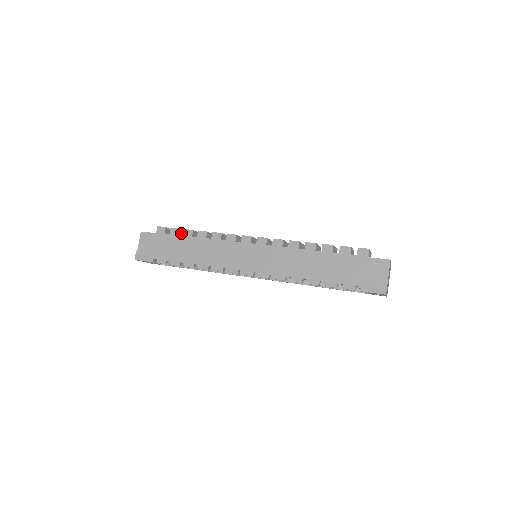
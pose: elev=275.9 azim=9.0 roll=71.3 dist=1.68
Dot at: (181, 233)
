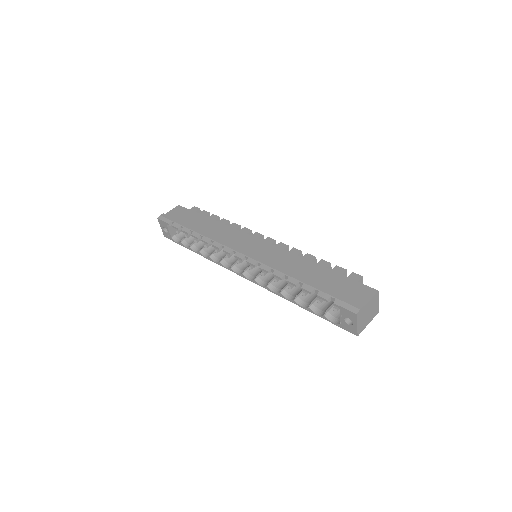
Dot at: occluded
